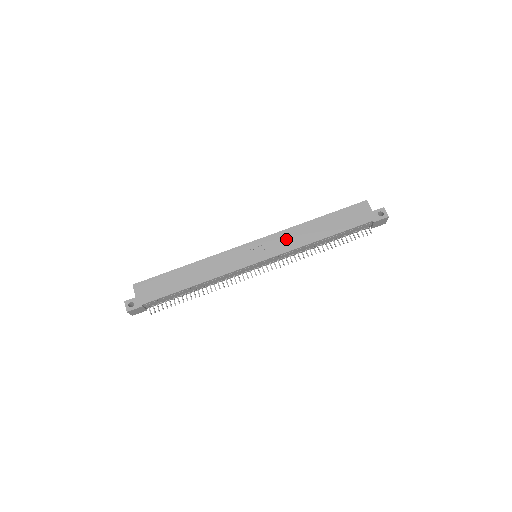
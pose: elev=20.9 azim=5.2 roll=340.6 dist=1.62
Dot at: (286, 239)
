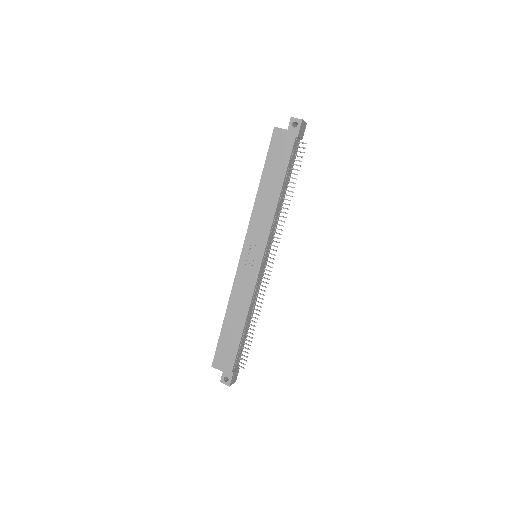
Dot at: (259, 223)
